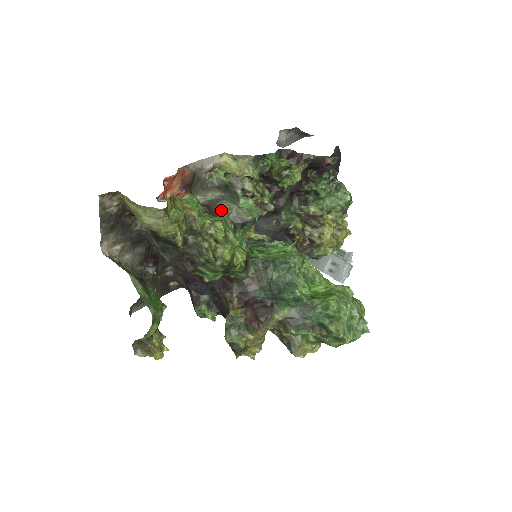
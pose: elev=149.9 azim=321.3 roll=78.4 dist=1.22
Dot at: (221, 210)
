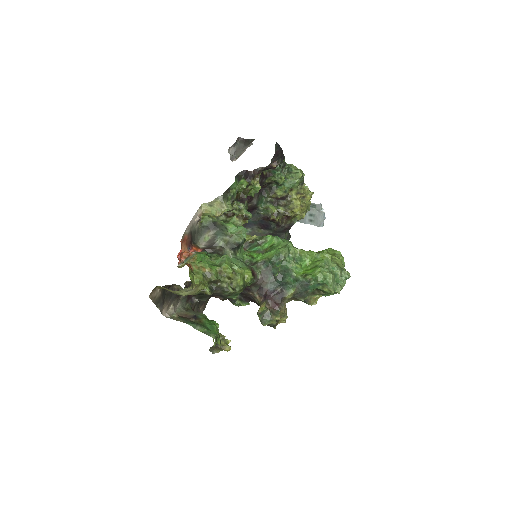
Dot at: (219, 245)
